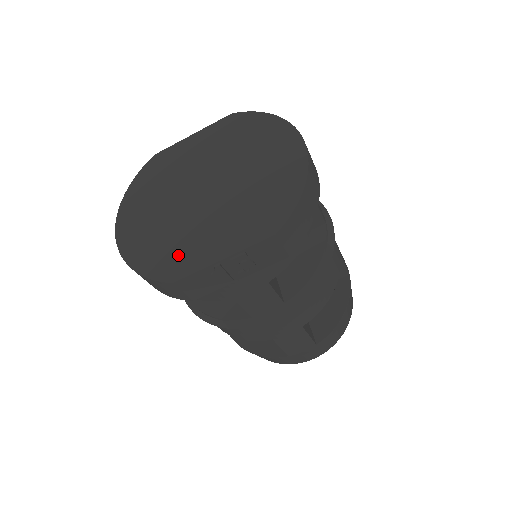
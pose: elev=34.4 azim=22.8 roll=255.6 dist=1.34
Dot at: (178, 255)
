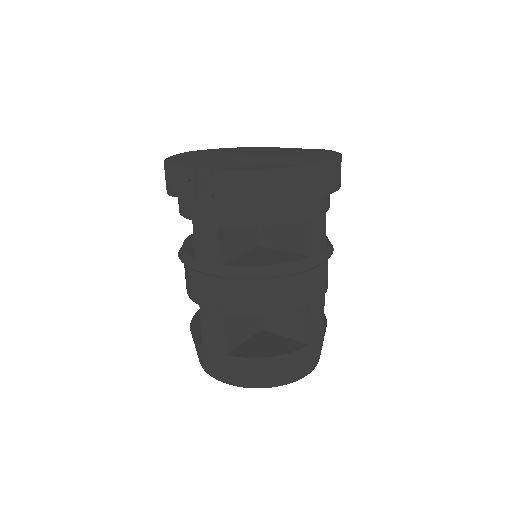
Dot at: (190, 161)
